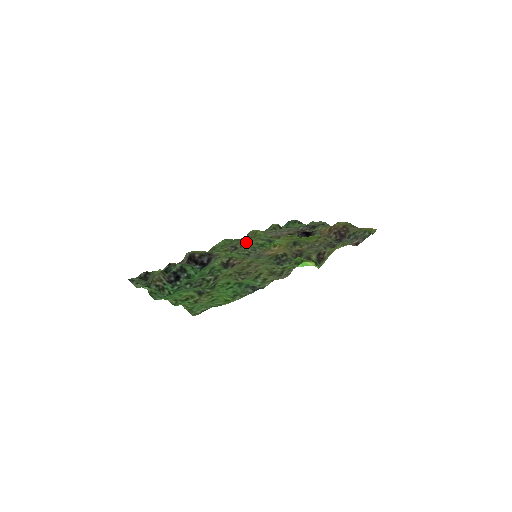
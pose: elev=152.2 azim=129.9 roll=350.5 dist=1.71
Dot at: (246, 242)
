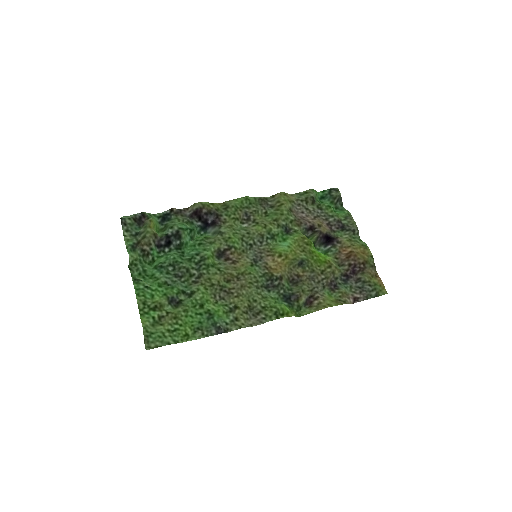
Dot at: (264, 213)
